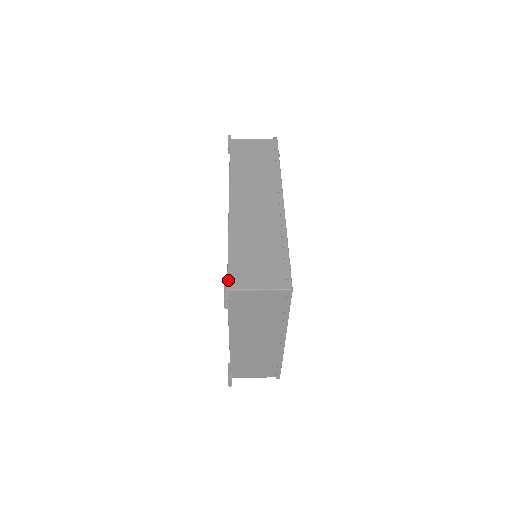
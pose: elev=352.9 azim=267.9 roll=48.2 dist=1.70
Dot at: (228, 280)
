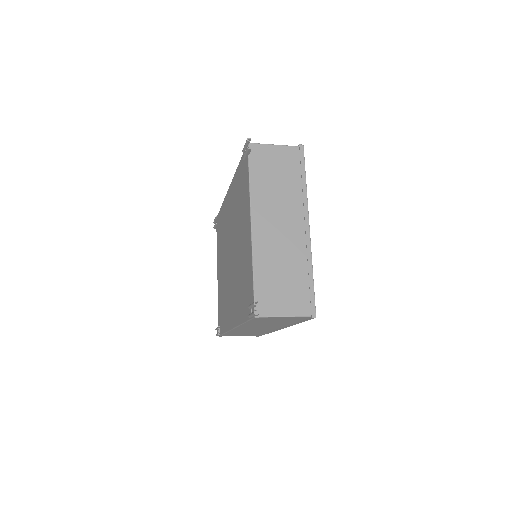
Dot at: occluded
